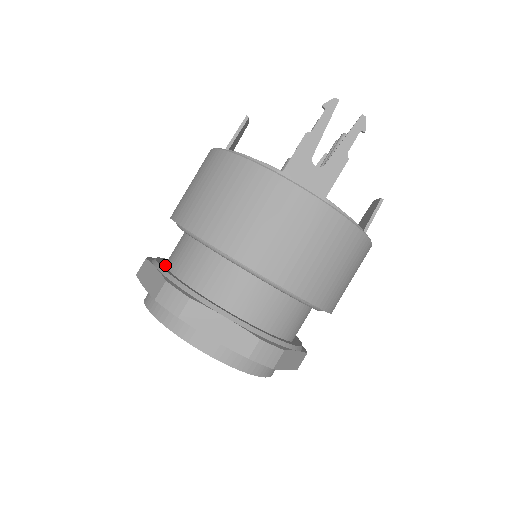
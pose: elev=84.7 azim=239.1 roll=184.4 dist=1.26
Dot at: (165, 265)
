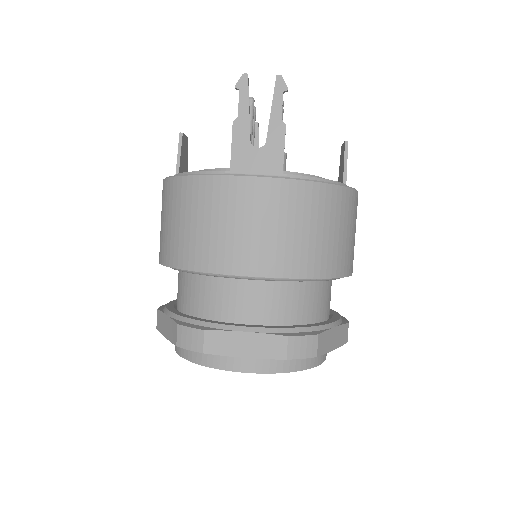
Dot at: (176, 307)
